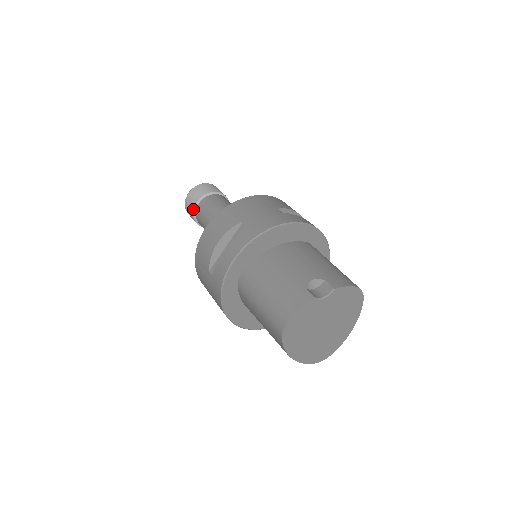
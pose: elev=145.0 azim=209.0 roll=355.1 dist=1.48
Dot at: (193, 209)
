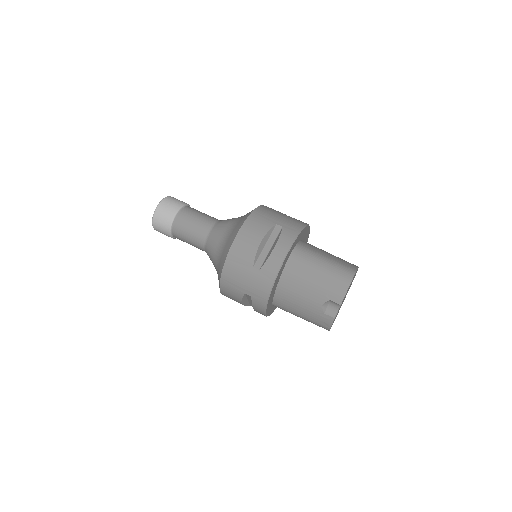
Dot at: occluded
